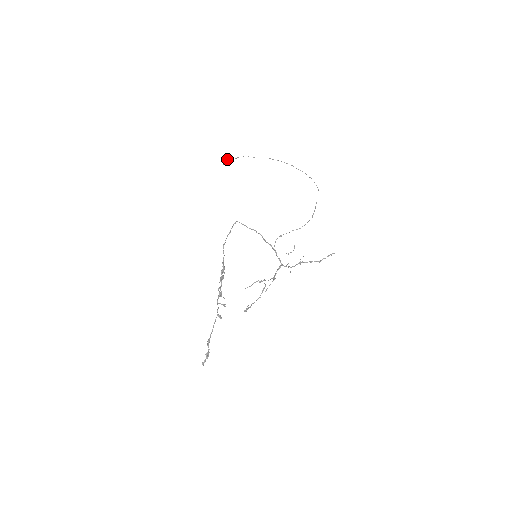
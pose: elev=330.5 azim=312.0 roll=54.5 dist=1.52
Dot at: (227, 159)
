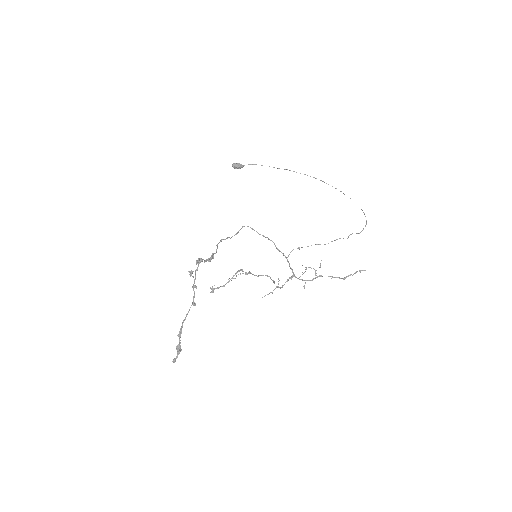
Dot at: (238, 163)
